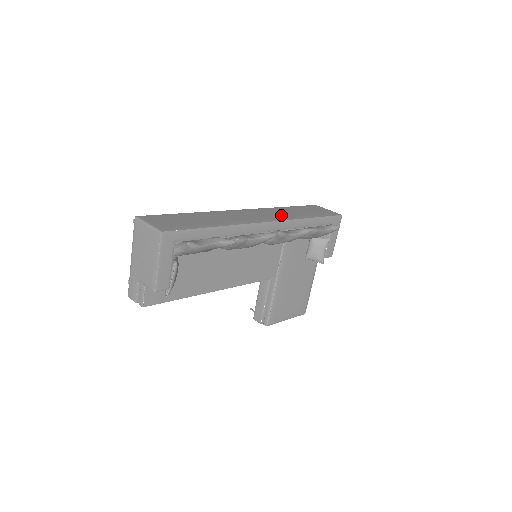
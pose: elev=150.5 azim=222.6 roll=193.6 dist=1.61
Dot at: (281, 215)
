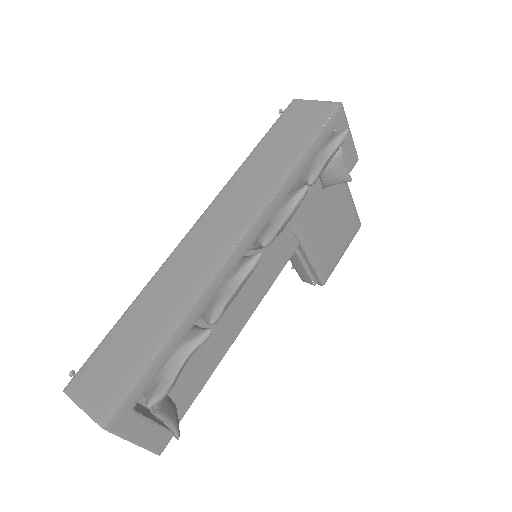
Dot at: (252, 196)
